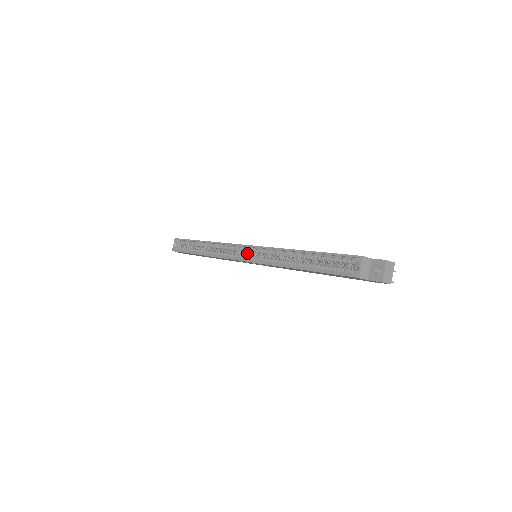
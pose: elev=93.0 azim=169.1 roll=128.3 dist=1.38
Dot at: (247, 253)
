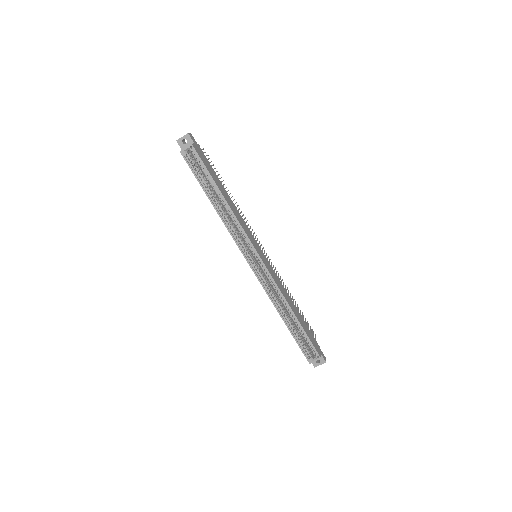
Dot at: (255, 257)
